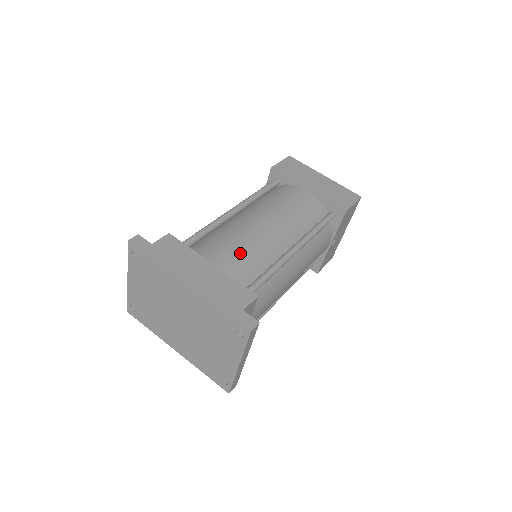
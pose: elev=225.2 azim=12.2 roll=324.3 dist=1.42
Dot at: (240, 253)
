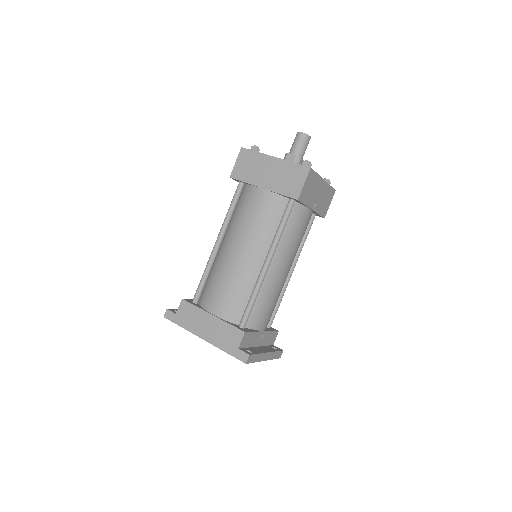
Dot at: (227, 294)
